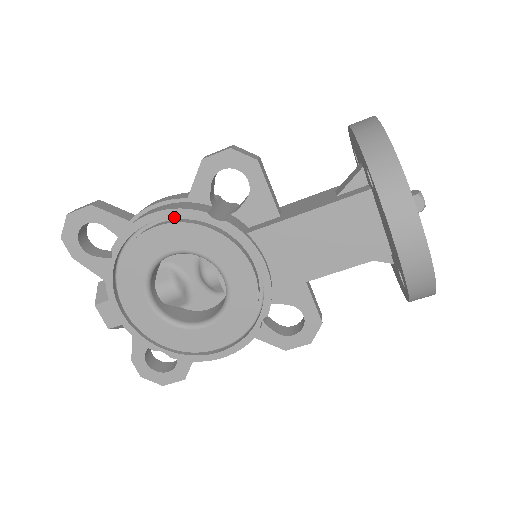
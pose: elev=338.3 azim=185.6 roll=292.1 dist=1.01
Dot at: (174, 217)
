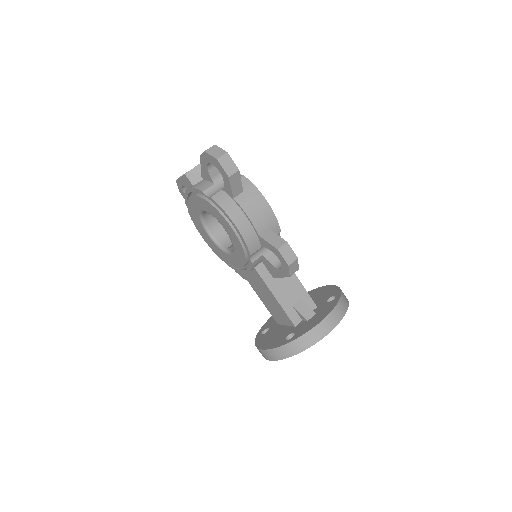
Dot at: occluded
